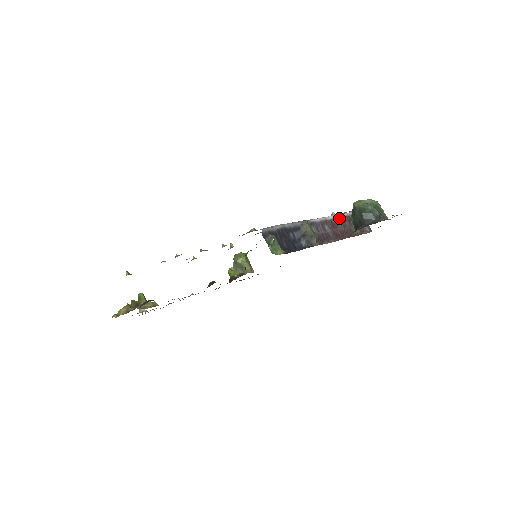
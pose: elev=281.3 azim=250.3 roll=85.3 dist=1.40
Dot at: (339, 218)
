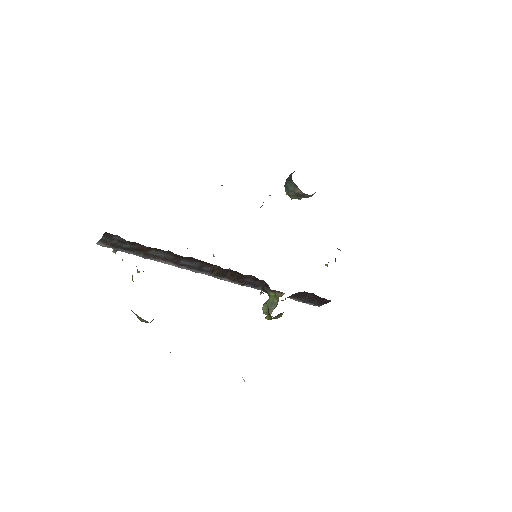
Dot at: occluded
